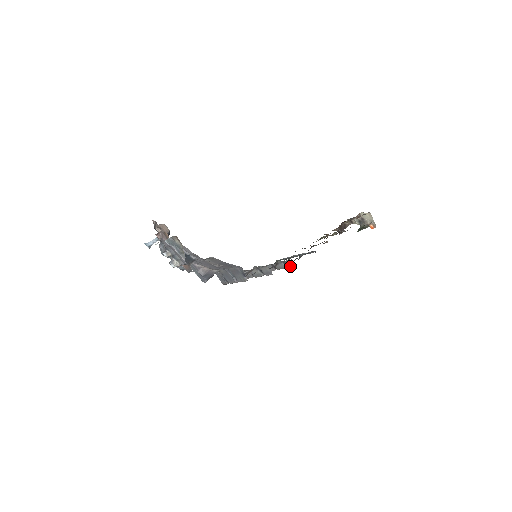
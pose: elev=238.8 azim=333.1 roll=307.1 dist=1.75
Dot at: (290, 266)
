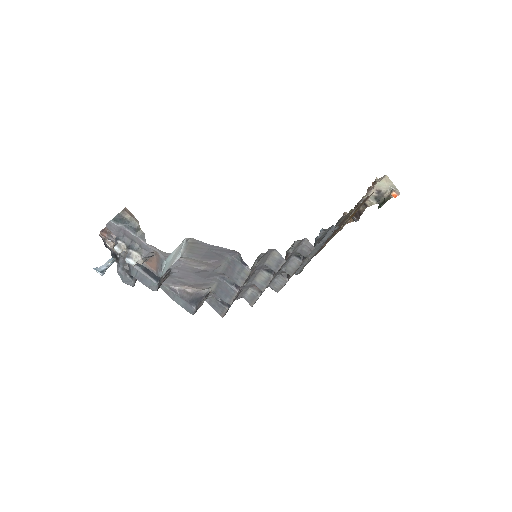
Dot at: (306, 254)
